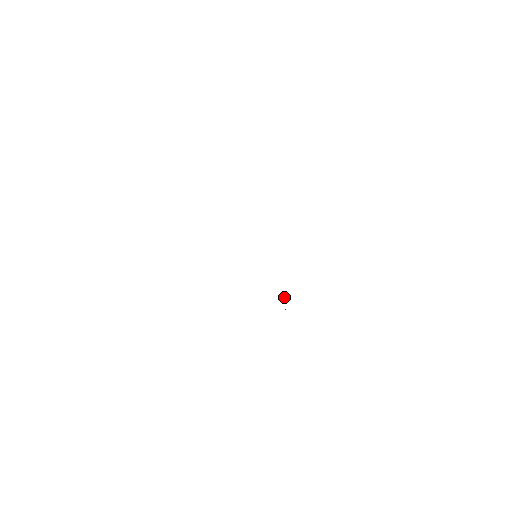
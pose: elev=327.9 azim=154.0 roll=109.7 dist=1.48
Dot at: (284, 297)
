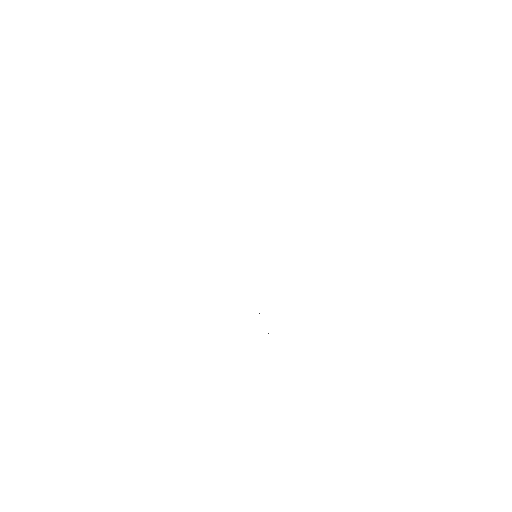
Dot at: occluded
